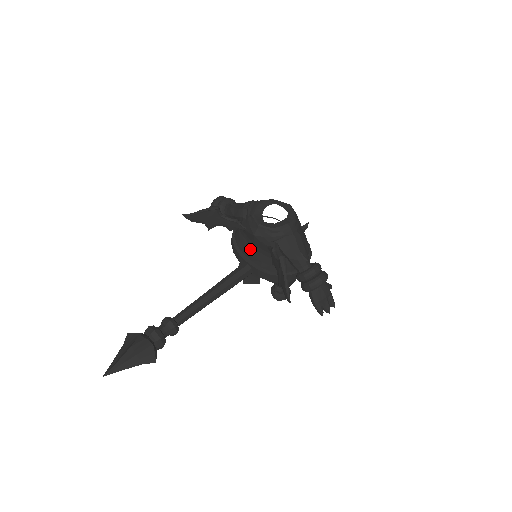
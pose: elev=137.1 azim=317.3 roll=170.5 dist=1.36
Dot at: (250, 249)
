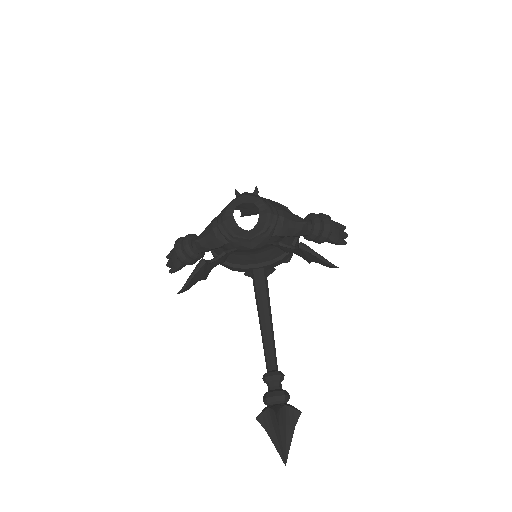
Dot at: (250, 257)
